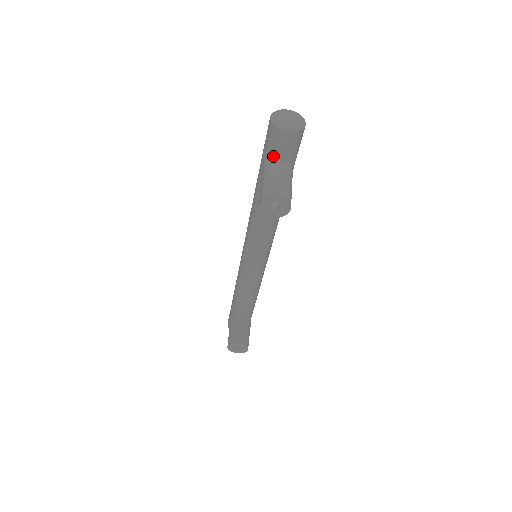
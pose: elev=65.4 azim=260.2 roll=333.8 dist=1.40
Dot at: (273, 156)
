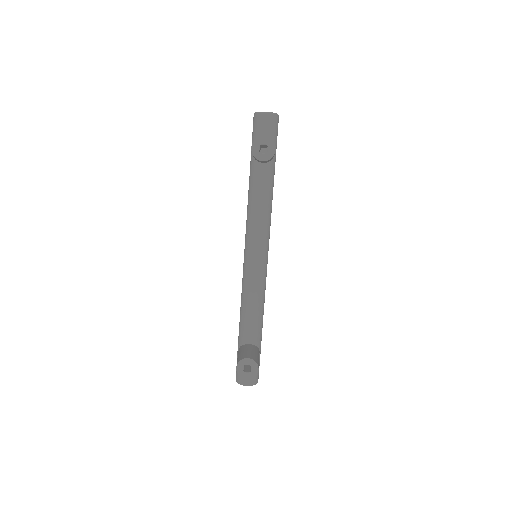
Dot at: occluded
